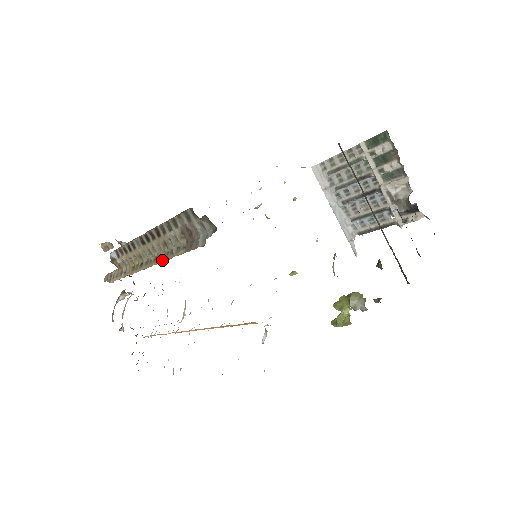
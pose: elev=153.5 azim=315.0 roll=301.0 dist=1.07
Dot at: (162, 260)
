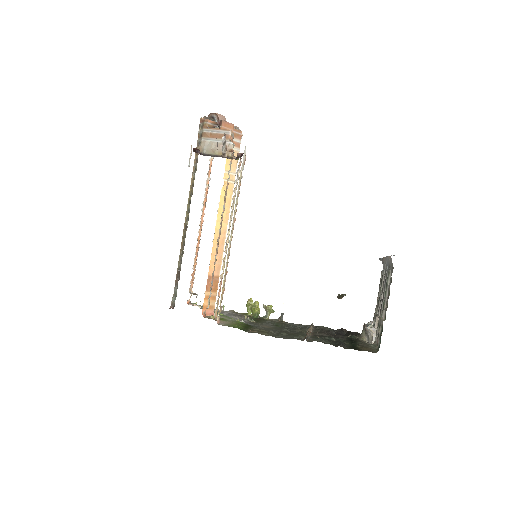
Dot at: (182, 239)
